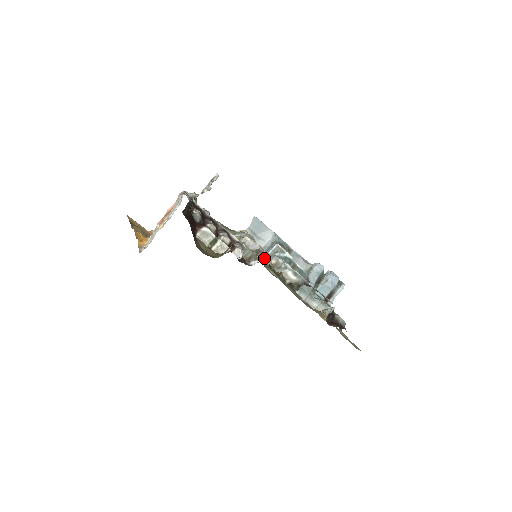
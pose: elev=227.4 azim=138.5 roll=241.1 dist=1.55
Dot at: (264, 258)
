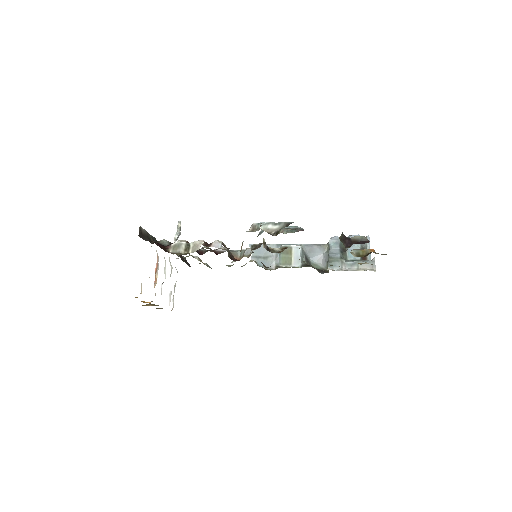
Dot at: occluded
